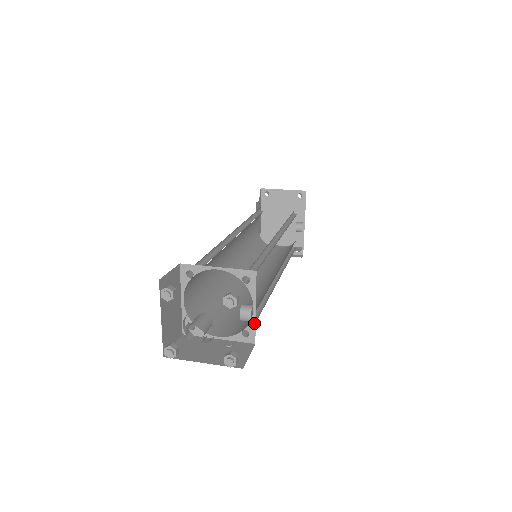
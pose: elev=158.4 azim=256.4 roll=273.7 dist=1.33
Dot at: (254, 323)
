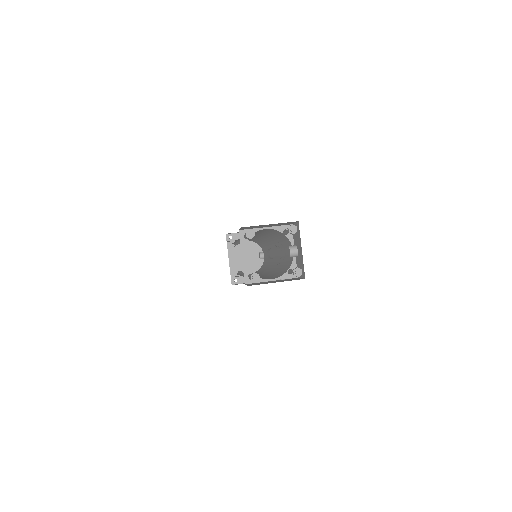
Dot at: (295, 262)
